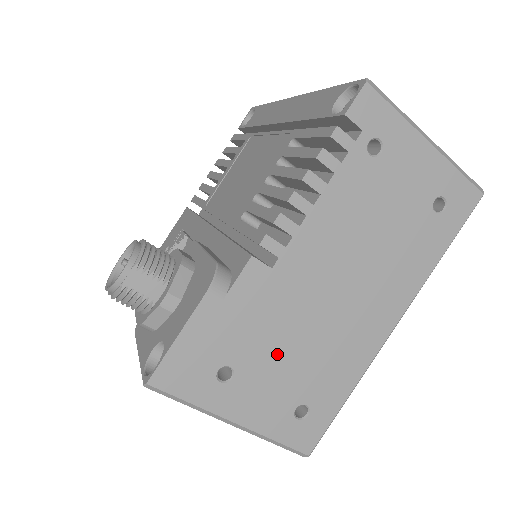
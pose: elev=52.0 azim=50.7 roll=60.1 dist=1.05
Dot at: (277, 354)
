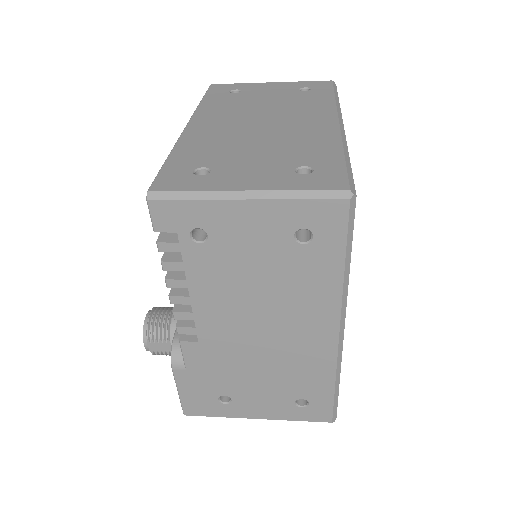
Dot at: (250, 381)
